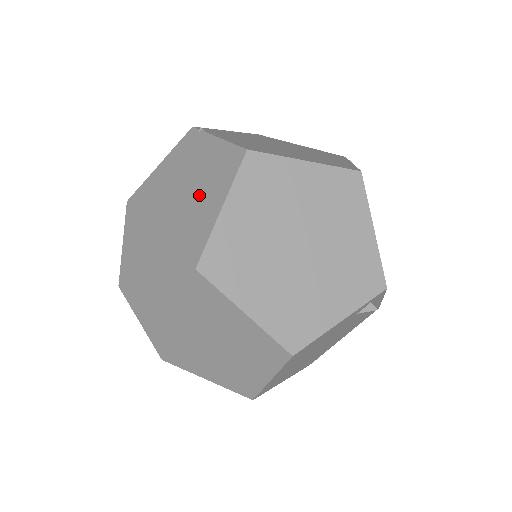
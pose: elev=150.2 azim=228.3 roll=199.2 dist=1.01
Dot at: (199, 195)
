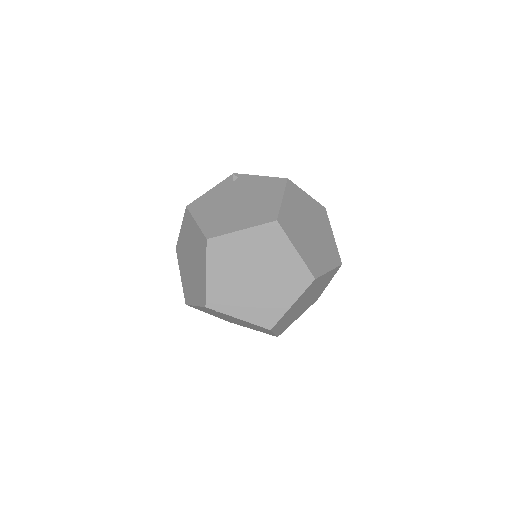
Dot at: (252, 326)
